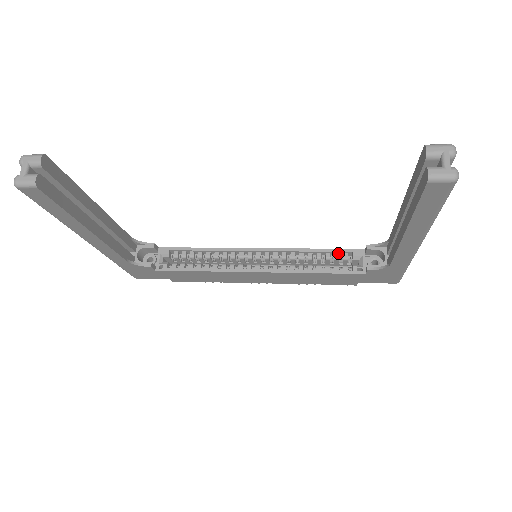
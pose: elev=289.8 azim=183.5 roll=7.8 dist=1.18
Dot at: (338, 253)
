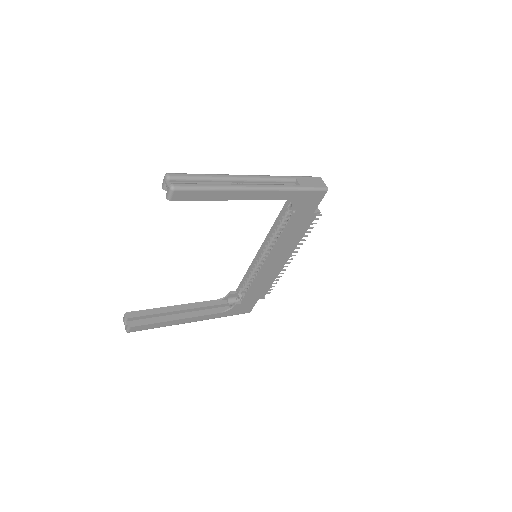
Dot at: (284, 212)
